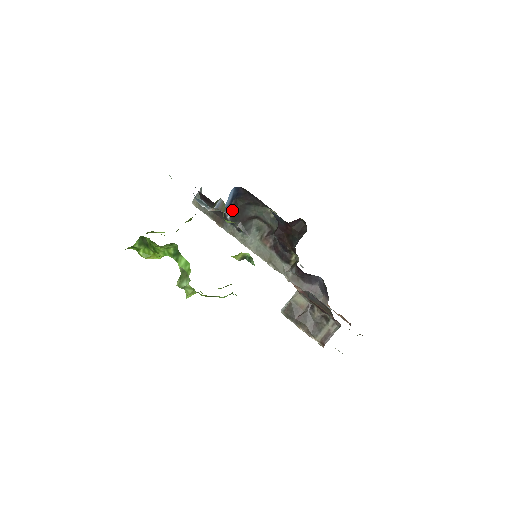
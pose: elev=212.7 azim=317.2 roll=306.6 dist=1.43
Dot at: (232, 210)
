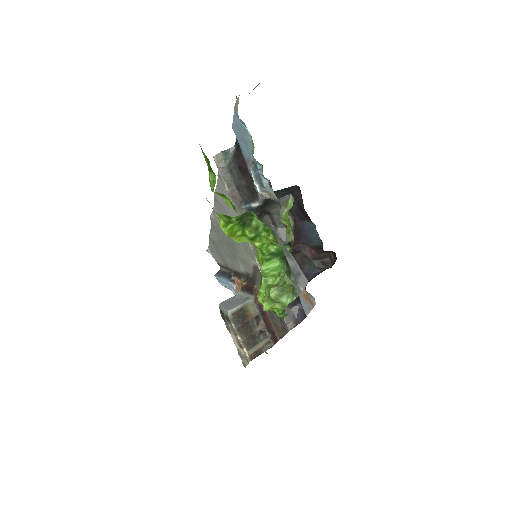
Dot at: (266, 199)
